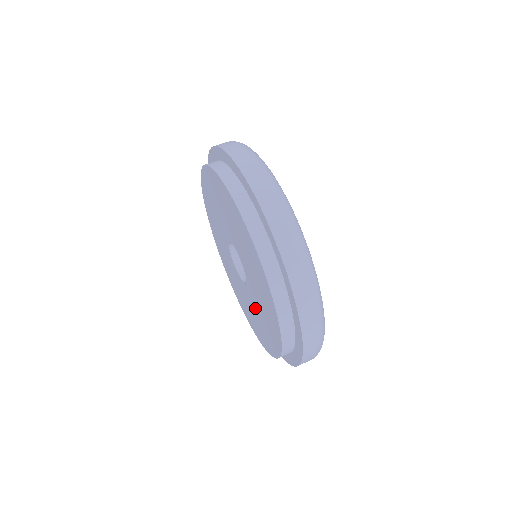
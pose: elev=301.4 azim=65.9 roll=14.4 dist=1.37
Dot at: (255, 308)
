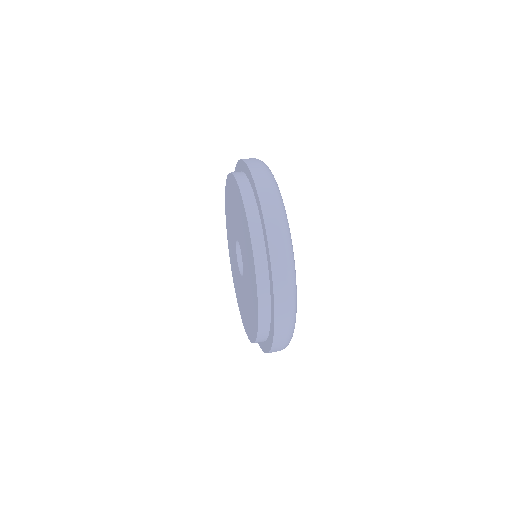
Dot at: (247, 287)
